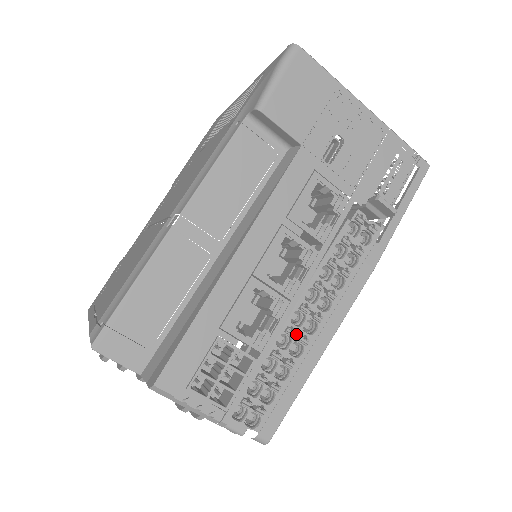
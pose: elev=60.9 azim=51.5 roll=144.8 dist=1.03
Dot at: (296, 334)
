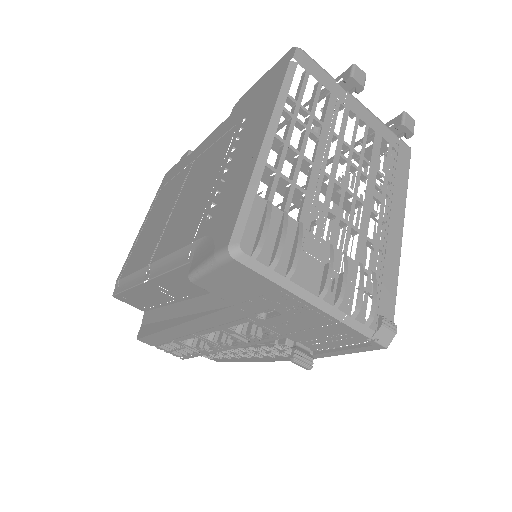
Dot at: occluded
